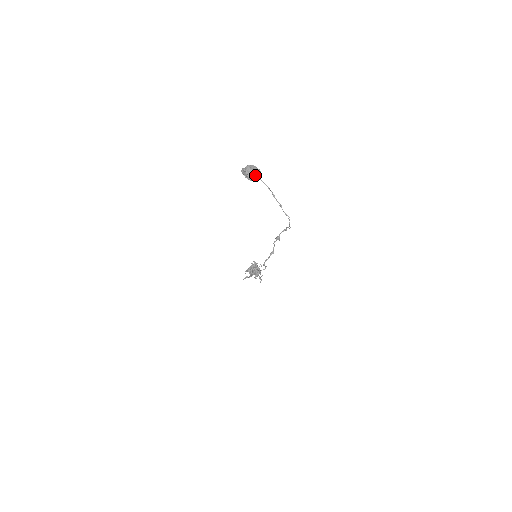
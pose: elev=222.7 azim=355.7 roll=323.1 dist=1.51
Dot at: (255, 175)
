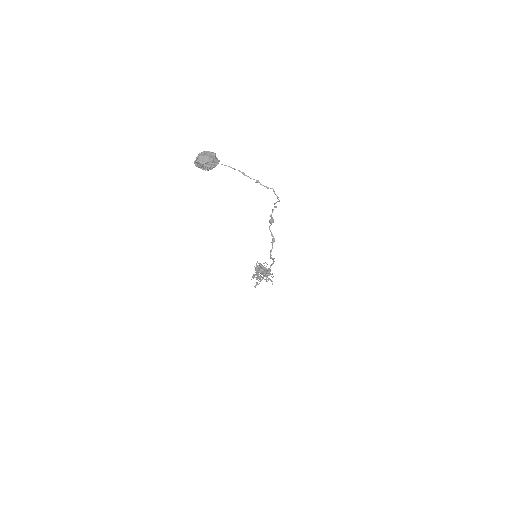
Dot at: (212, 161)
